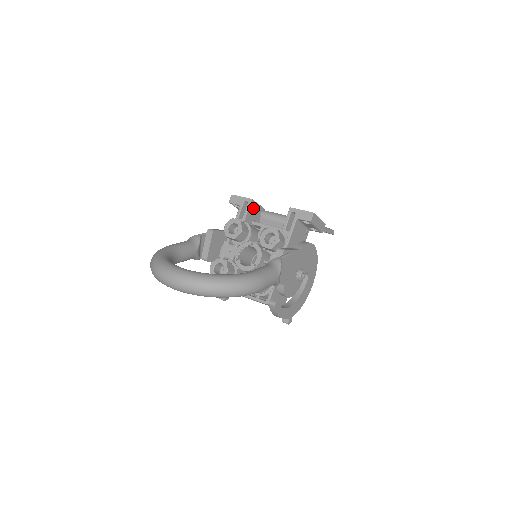
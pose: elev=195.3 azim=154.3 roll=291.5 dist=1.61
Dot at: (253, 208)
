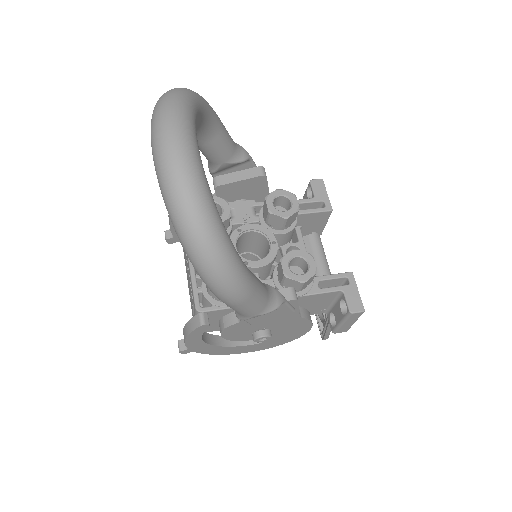
Dot at: (319, 218)
